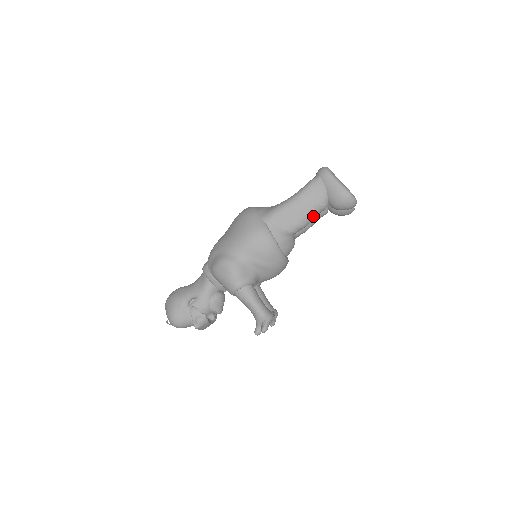
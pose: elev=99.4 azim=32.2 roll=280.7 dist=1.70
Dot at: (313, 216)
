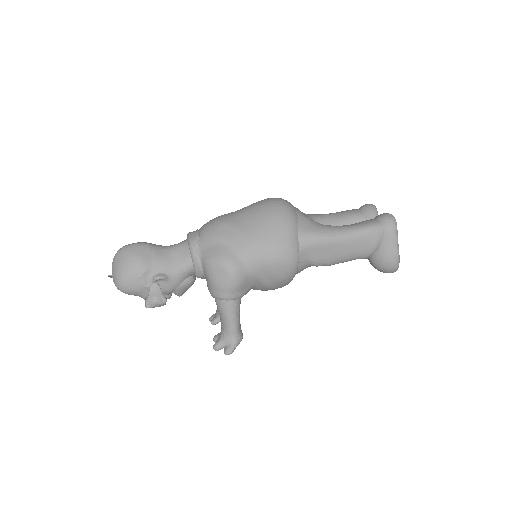
Dot at: (347, 261)
